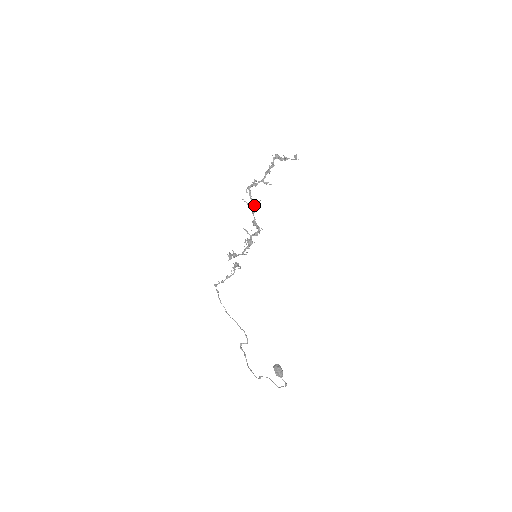
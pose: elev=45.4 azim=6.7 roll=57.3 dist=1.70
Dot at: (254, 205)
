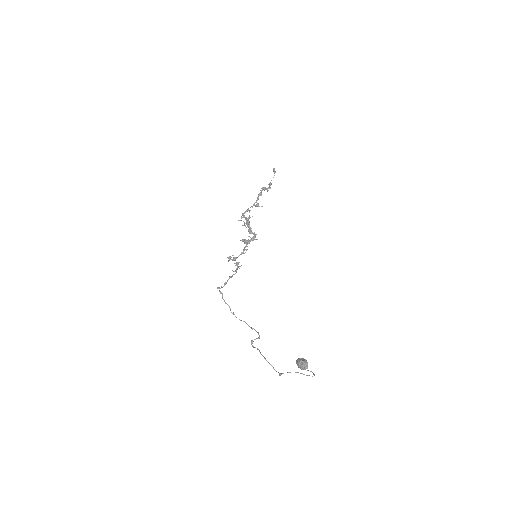
Dot at: (248, 221)
